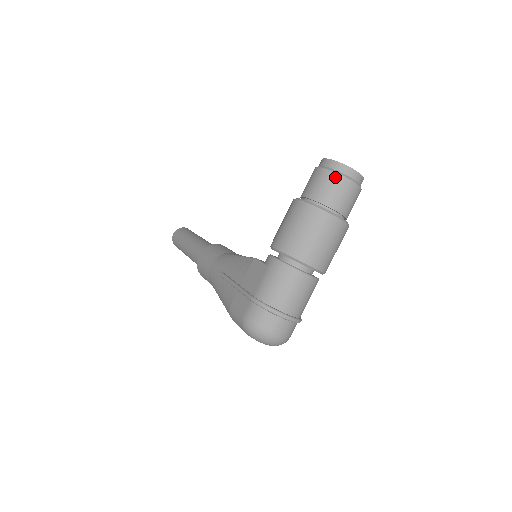
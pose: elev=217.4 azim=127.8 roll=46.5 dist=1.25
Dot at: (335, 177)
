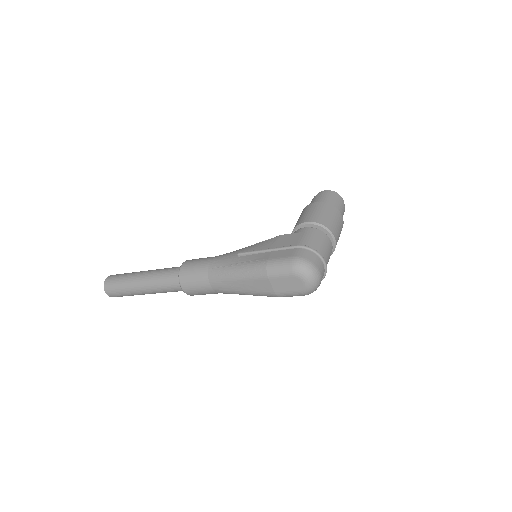
Dot at: (336, 197)
